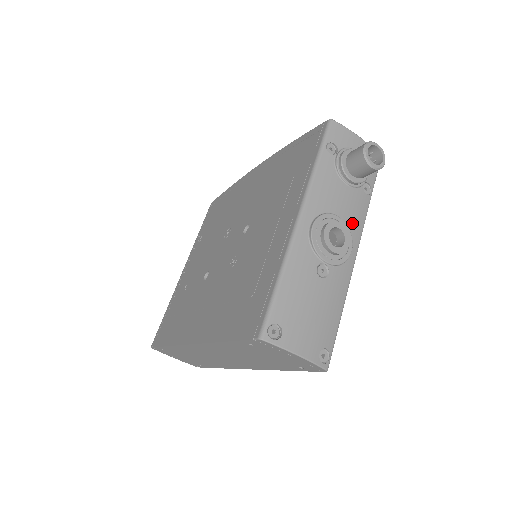
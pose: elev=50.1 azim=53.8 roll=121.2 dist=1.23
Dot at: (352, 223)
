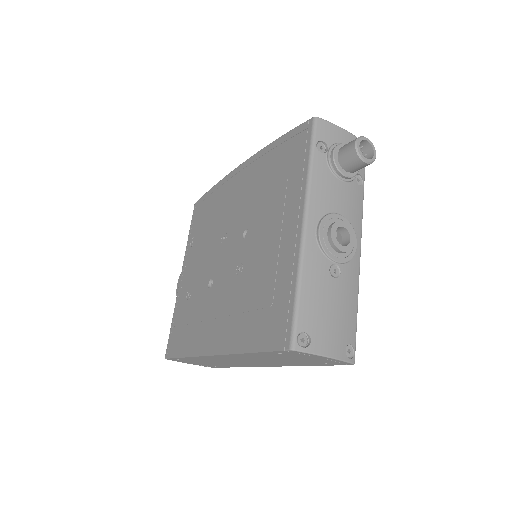
Dot at: (352, 218)
